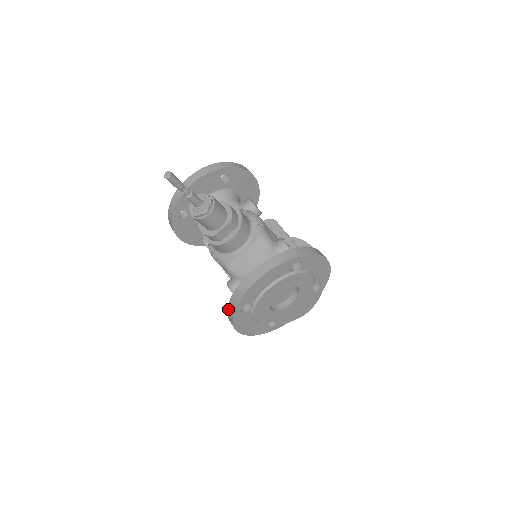
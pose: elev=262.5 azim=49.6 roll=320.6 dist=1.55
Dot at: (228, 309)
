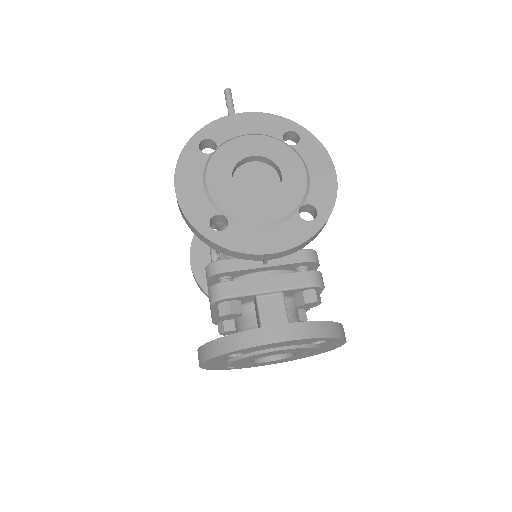
Dot at: occluded
